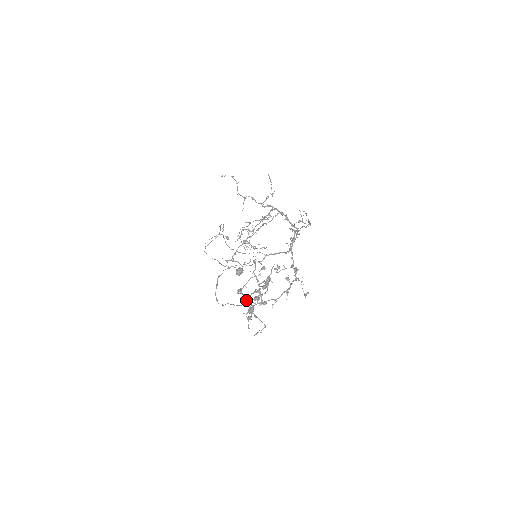
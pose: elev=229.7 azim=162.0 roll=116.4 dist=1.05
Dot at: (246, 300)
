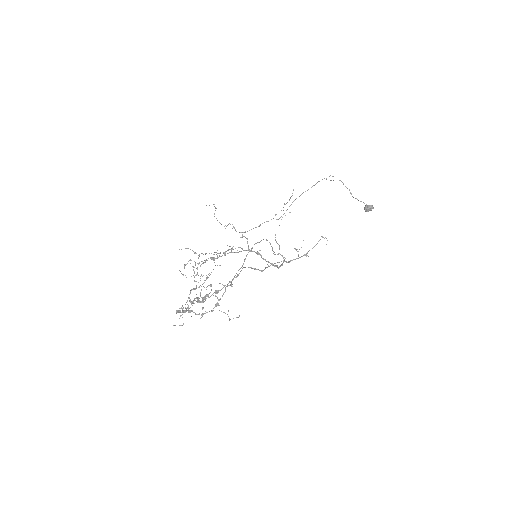
Dot at: occluded
